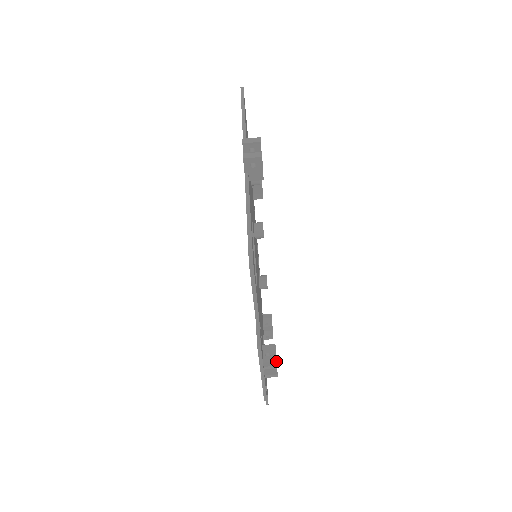
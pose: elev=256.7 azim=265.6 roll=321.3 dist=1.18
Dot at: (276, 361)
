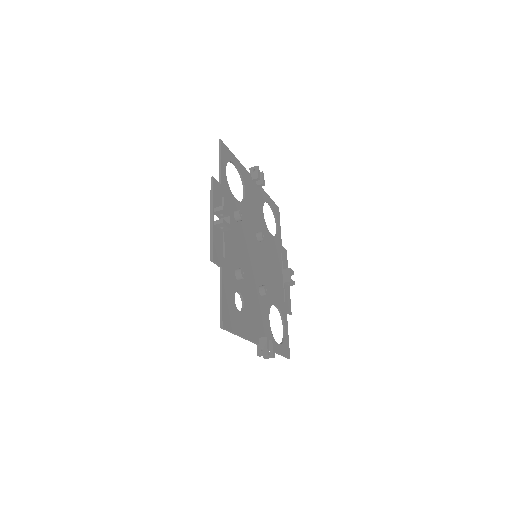
Dot at: occluded
